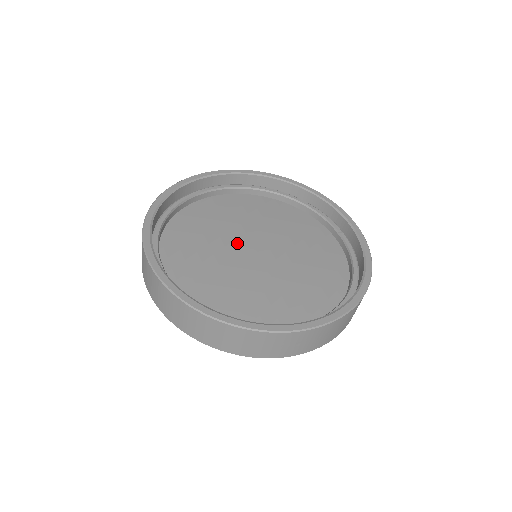
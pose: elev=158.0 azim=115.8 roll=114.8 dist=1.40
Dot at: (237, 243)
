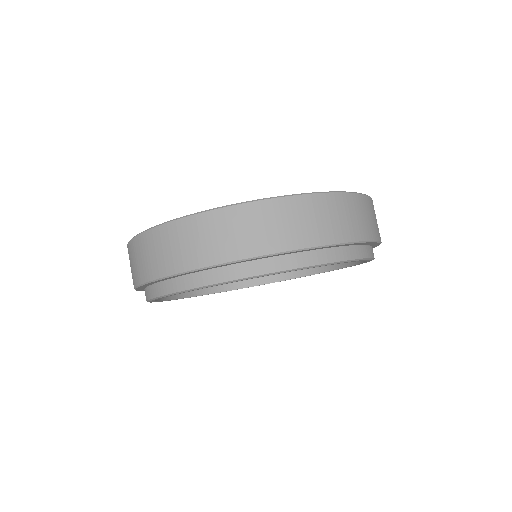
Dot at: occluded
